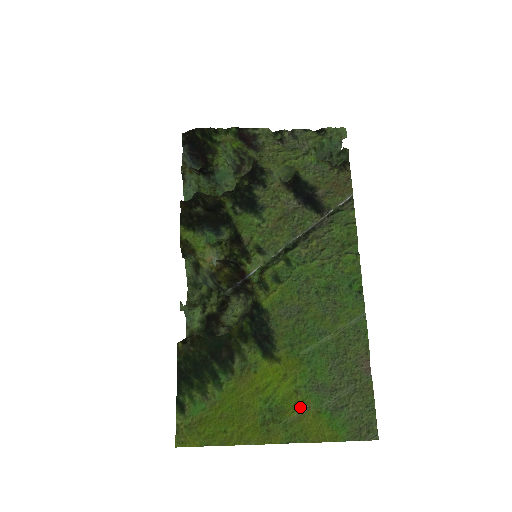
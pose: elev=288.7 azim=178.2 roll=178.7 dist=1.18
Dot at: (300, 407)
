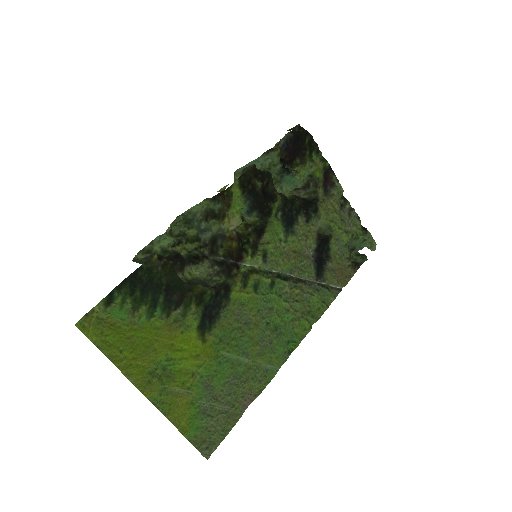
Dot at: (185, 387)
